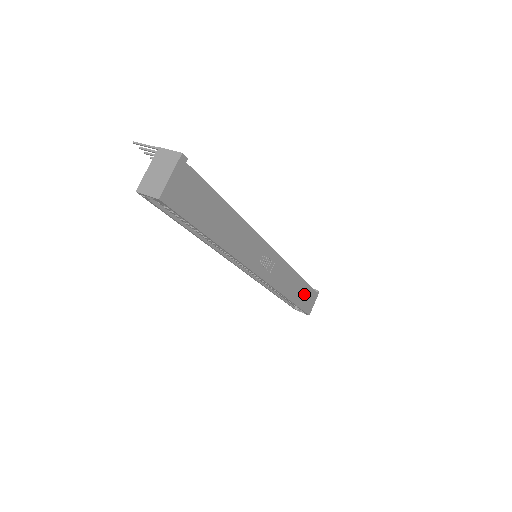
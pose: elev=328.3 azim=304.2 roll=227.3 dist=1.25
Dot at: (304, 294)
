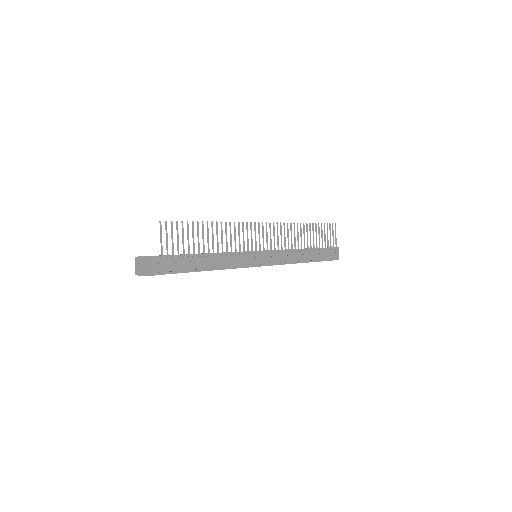
Dot at: occluded
